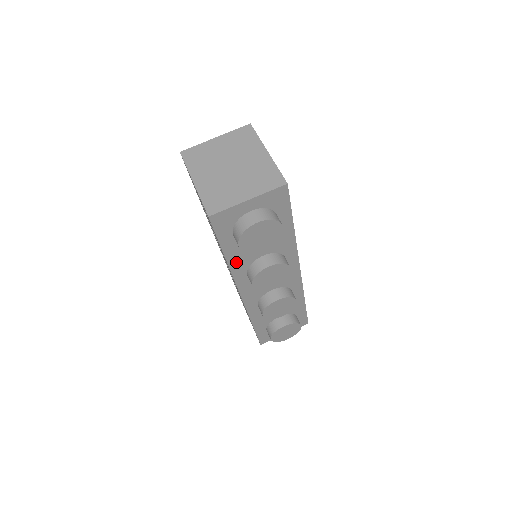
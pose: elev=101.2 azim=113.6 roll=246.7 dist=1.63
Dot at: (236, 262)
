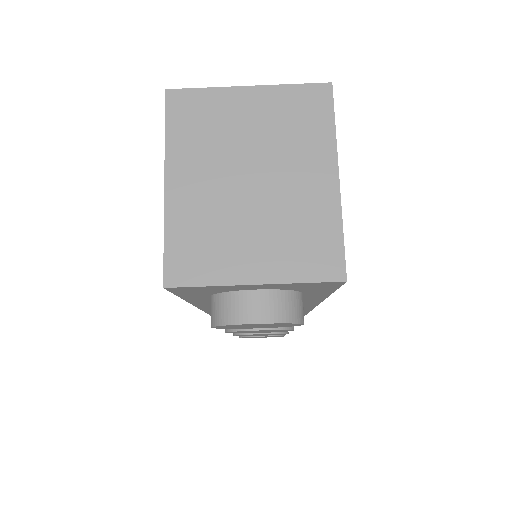
Dot at: (209, 305)
